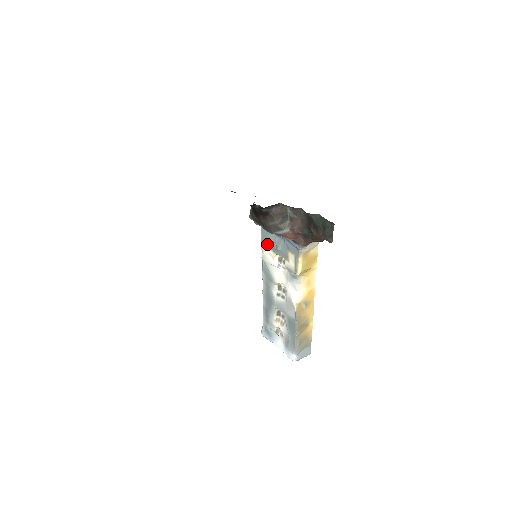
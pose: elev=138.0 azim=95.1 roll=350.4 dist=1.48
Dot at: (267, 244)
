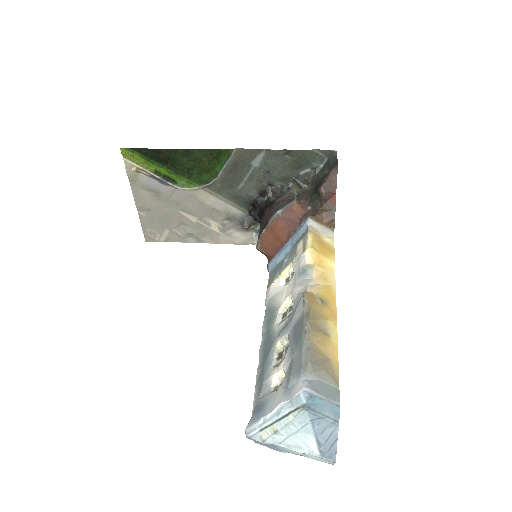
Dot at: (273, 277)
